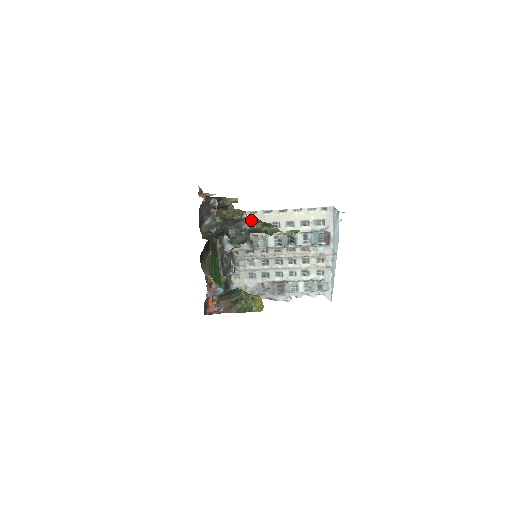
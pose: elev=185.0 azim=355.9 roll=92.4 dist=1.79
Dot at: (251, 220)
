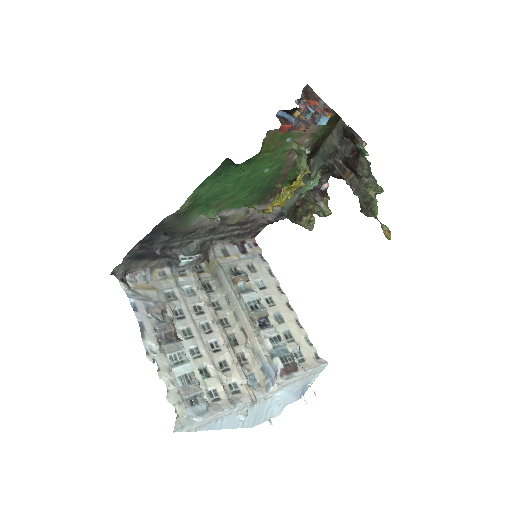
Dot at: occluded
